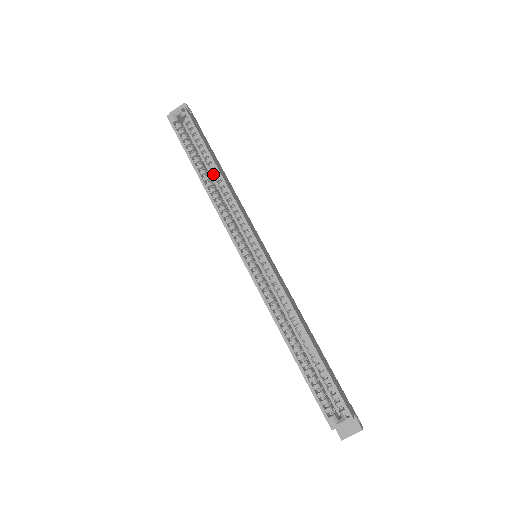
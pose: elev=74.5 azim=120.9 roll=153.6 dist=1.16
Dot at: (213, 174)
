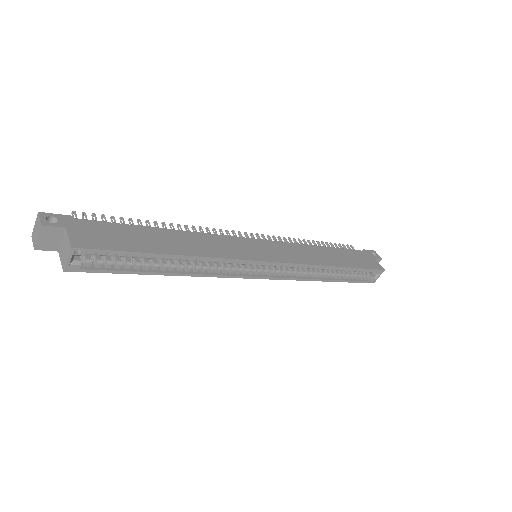
Dot at: occluded
